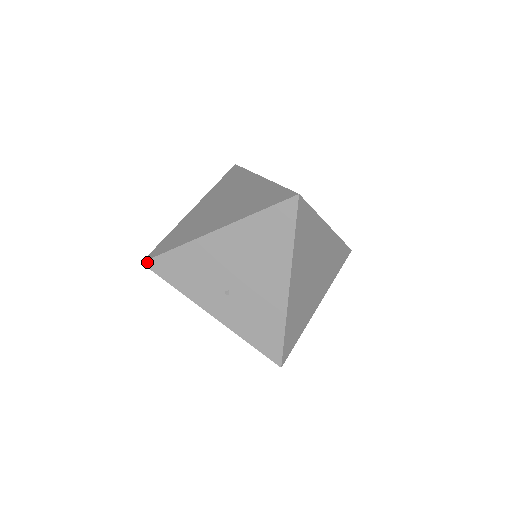
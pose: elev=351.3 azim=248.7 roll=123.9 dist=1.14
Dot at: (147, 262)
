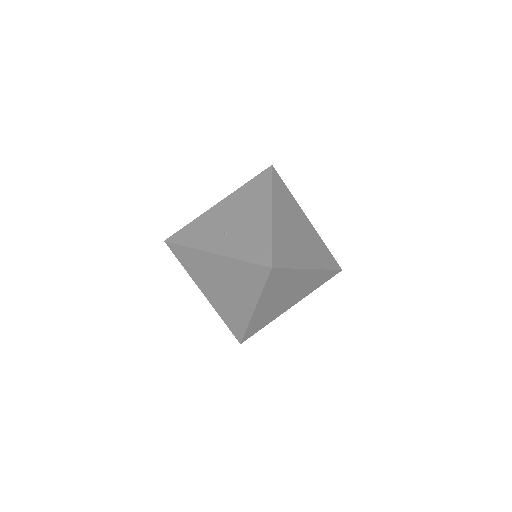
Dot at: (169, 239)
